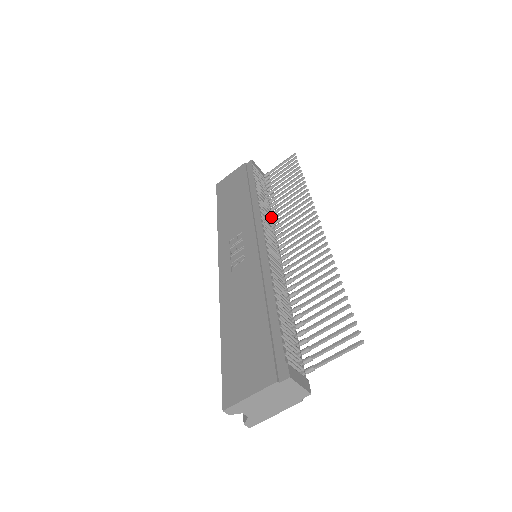
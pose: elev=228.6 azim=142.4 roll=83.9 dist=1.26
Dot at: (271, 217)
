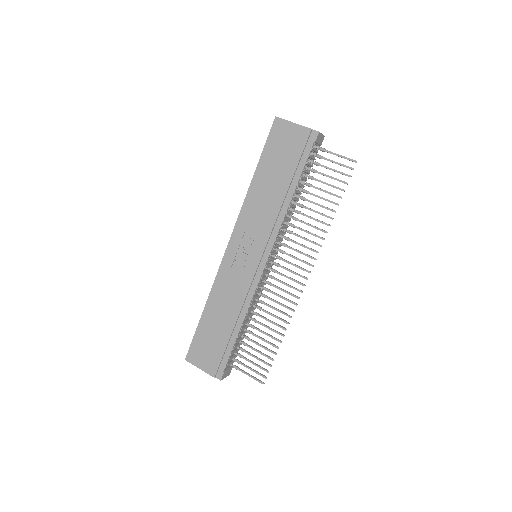
Dot at: (289, 221)
